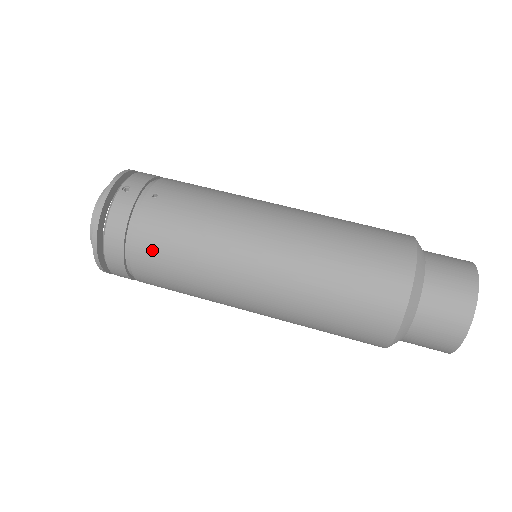
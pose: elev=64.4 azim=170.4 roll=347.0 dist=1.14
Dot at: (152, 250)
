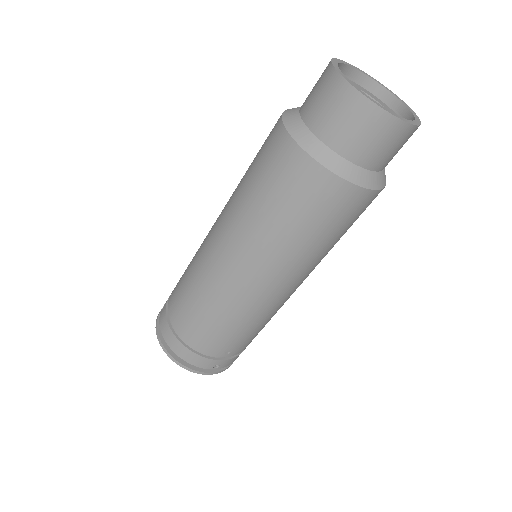
Dot at: (185, 321)
